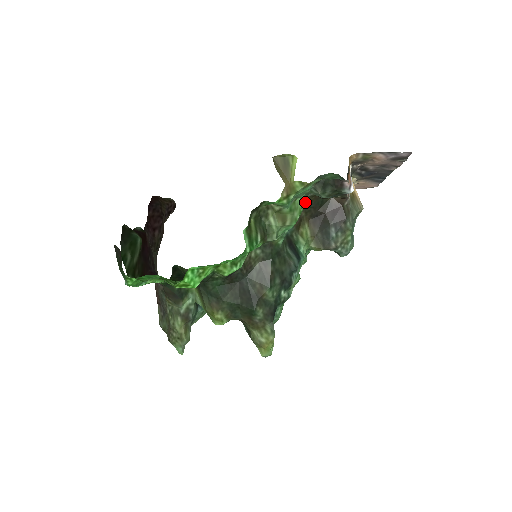
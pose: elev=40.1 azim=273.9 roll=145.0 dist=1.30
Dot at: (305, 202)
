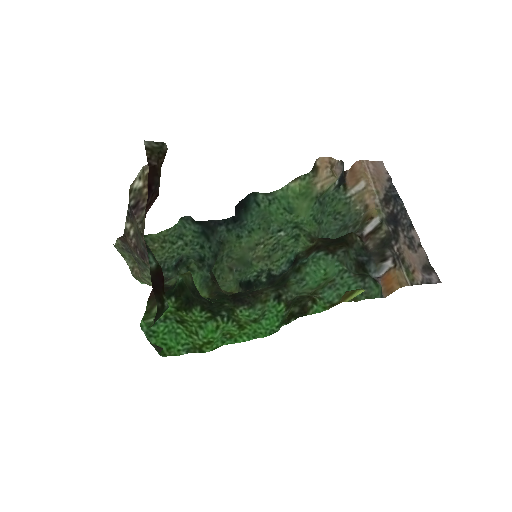
Dot at: (331, 247)
